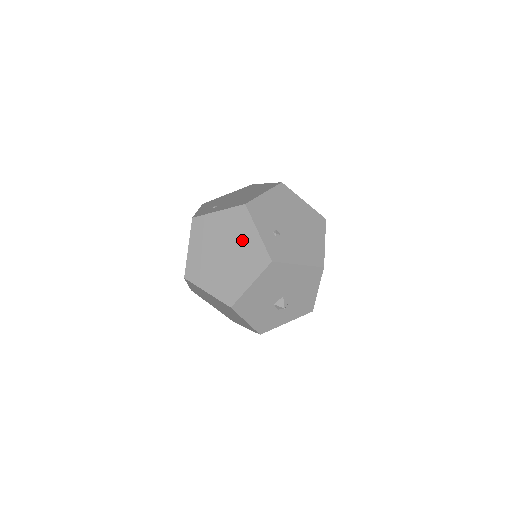
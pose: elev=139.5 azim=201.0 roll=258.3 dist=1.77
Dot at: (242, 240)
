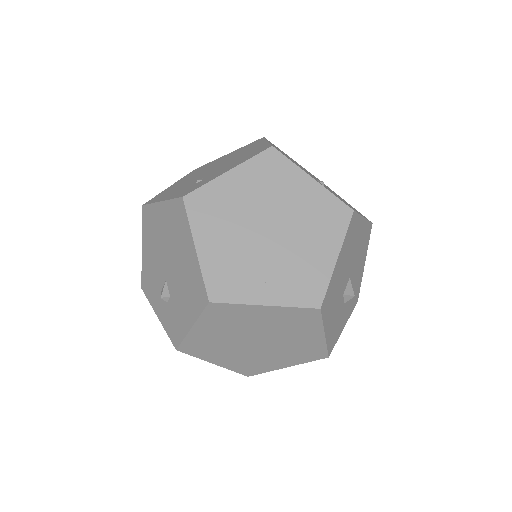
Dot at: (292, 198)
